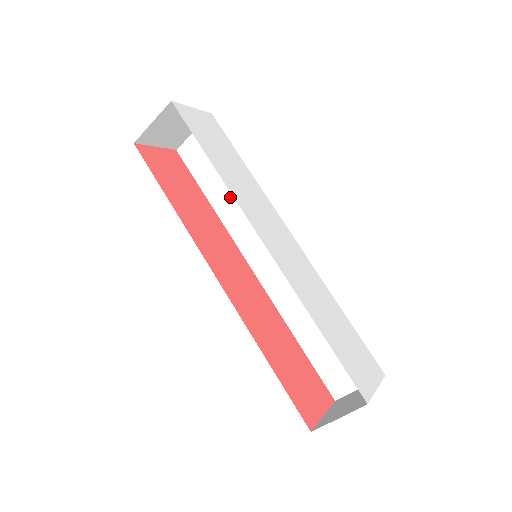
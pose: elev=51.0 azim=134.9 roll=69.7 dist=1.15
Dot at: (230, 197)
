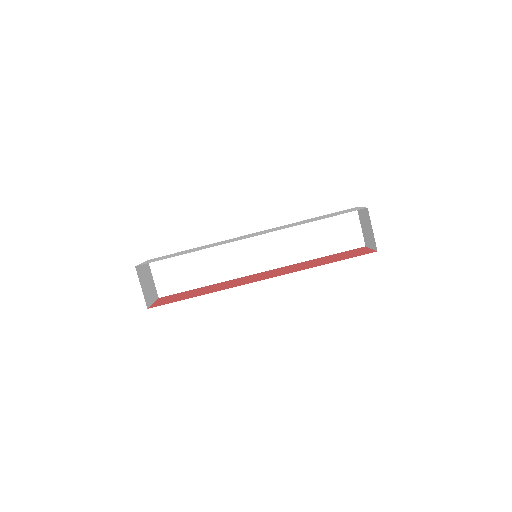
Dot at: (208, 269)
